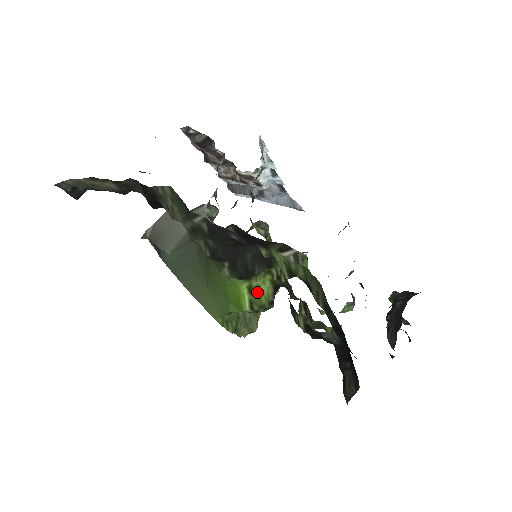
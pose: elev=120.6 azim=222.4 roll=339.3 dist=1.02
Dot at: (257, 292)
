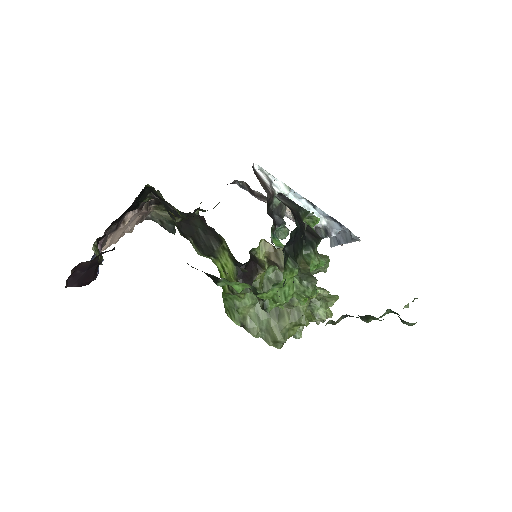
Dot at: (227, 271)
